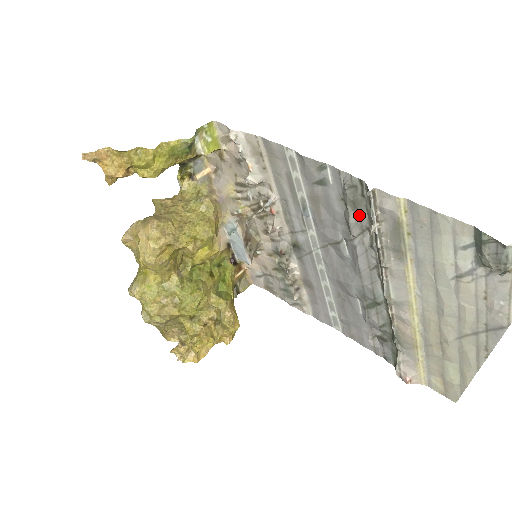
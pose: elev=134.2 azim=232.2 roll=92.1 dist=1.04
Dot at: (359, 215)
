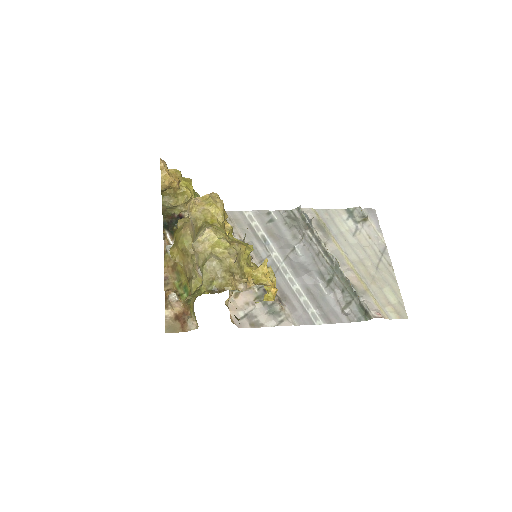
Dot at: (298, 226)
